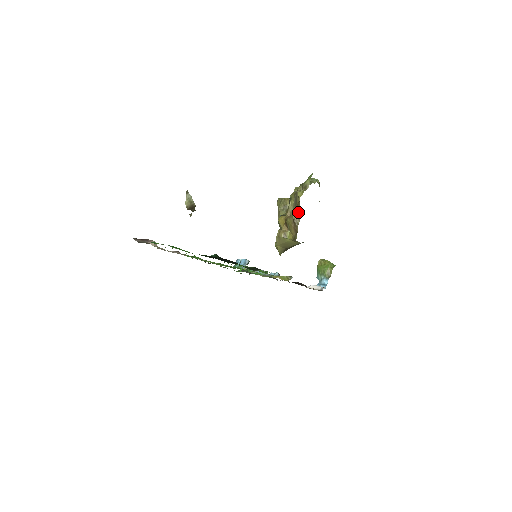
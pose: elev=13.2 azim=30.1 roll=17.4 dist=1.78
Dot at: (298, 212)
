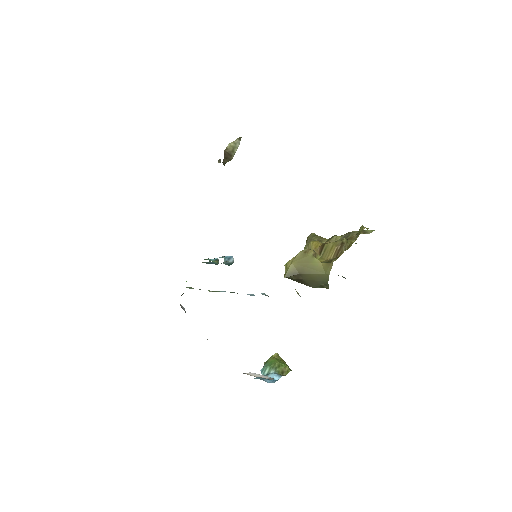
Dot at: (351, 241)
